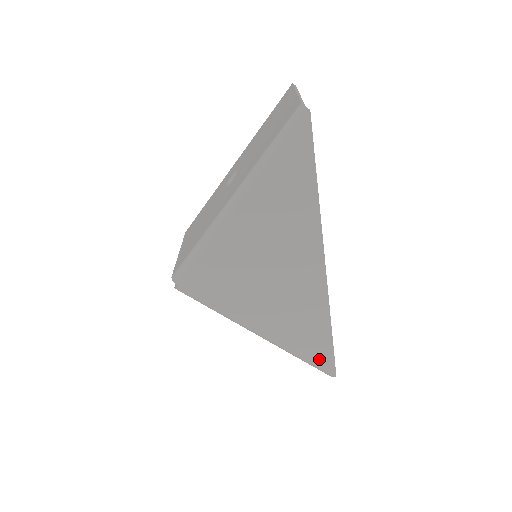
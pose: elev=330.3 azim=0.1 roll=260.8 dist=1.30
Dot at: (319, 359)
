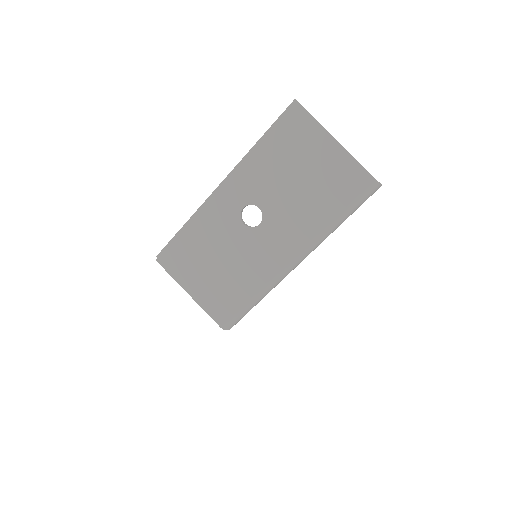
Dot at: occluded
